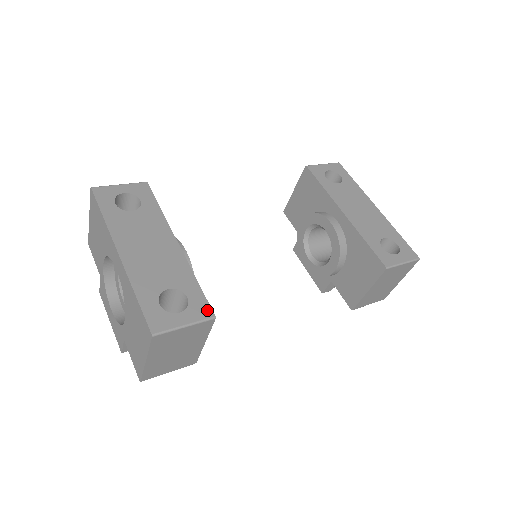
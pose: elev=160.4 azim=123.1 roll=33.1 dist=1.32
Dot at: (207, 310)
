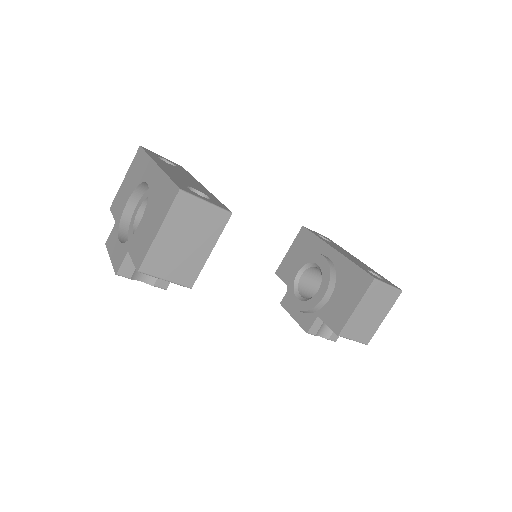
Dot at: (225, 208)
